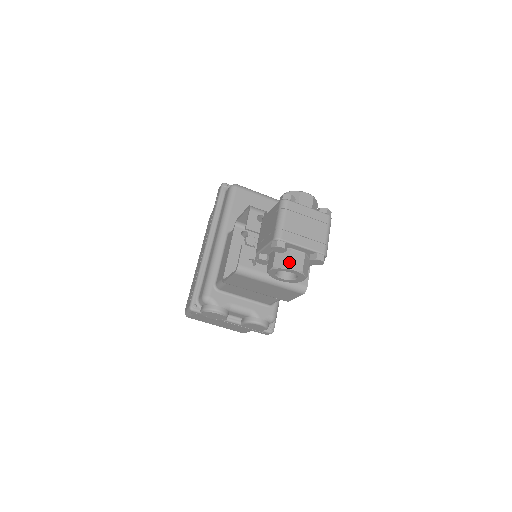
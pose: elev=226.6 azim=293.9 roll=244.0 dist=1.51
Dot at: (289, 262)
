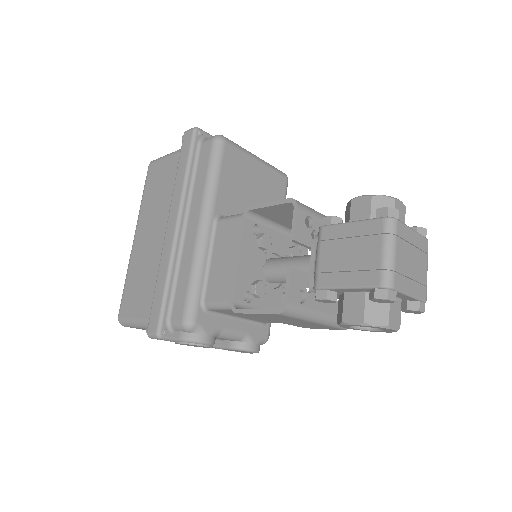
Dot at: (389, 318)
